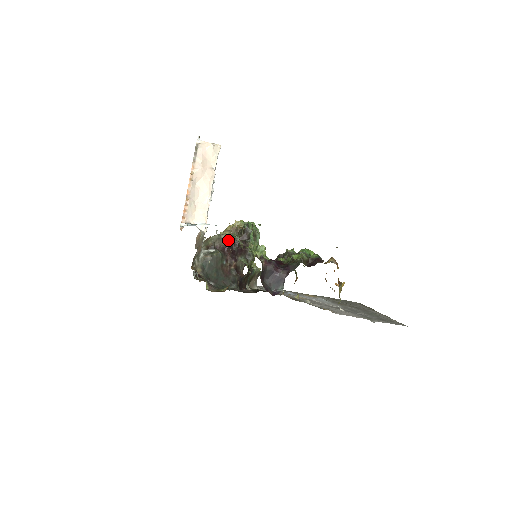
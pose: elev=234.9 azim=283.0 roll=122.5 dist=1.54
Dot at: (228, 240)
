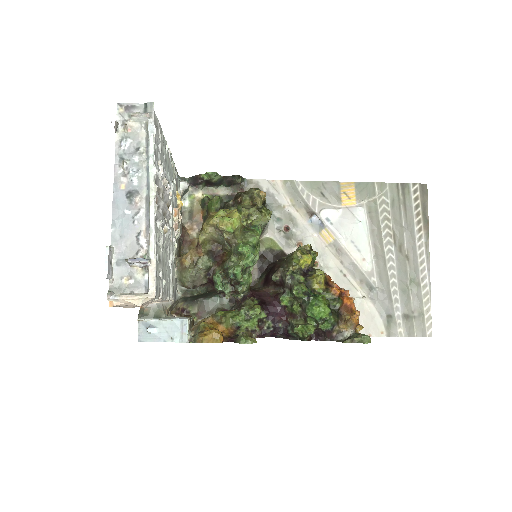
Dot at: (211, 265)
